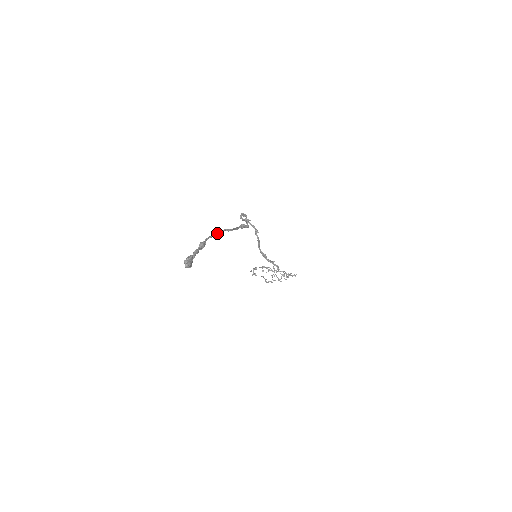
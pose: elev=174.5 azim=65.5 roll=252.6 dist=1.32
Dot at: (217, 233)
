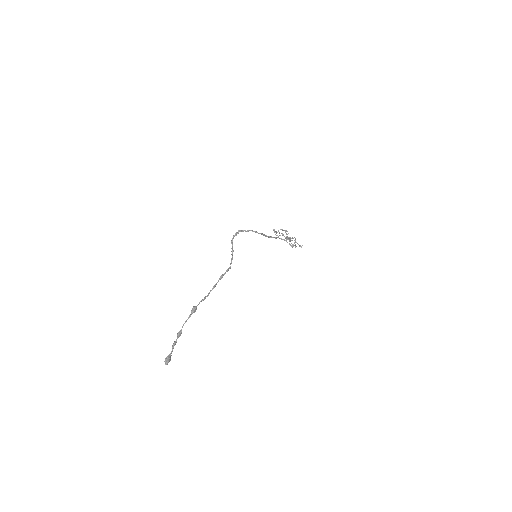
Dot at: (192, 313)
